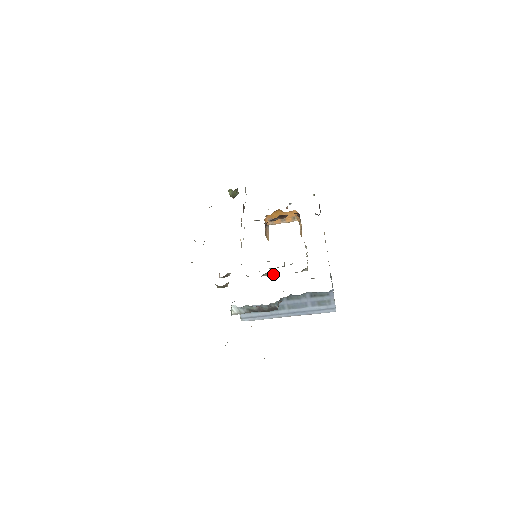
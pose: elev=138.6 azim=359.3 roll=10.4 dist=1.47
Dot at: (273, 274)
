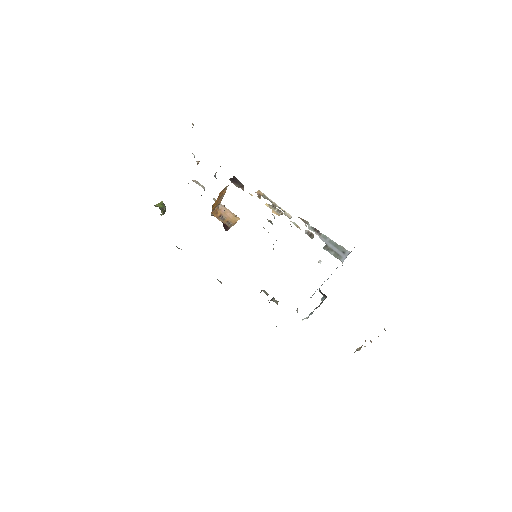
Dot at: (276, 240)
